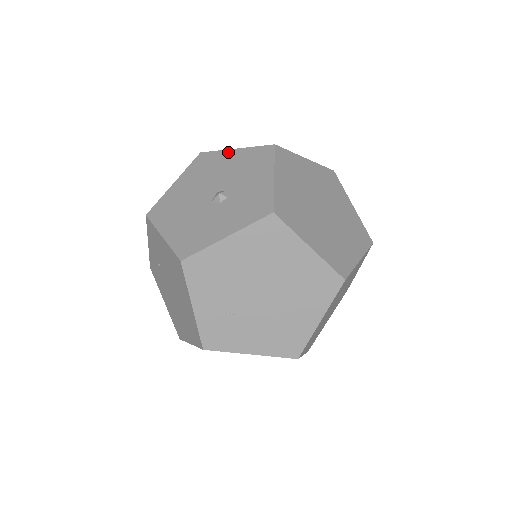
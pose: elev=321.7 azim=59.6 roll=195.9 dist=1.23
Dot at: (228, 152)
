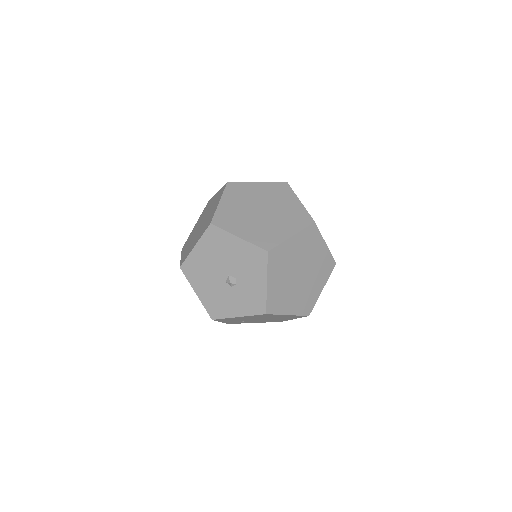
Dot at: (233, 238)
